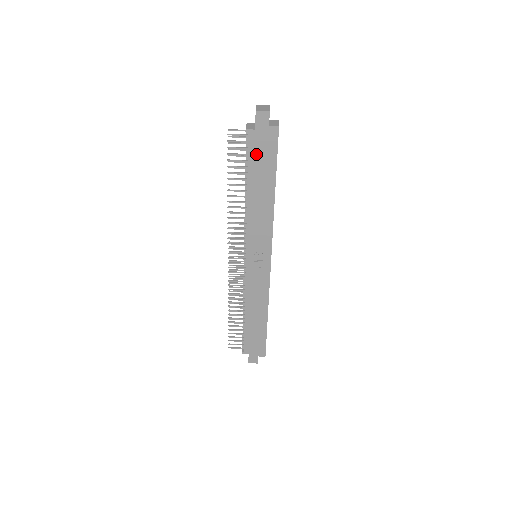
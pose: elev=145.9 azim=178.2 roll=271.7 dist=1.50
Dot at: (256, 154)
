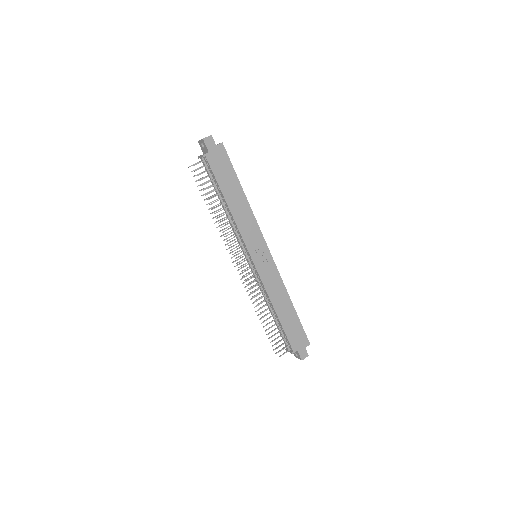
Dot at: (218, 170)
